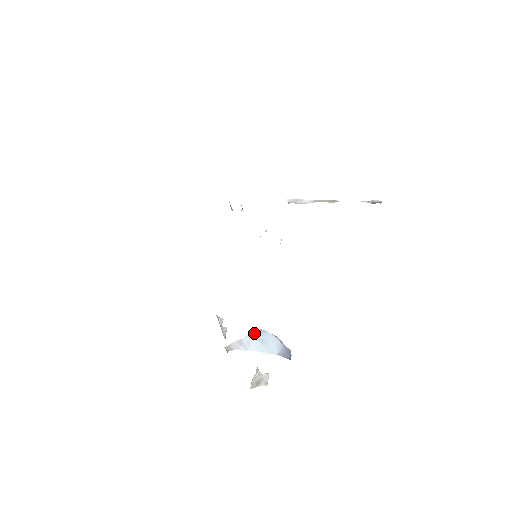
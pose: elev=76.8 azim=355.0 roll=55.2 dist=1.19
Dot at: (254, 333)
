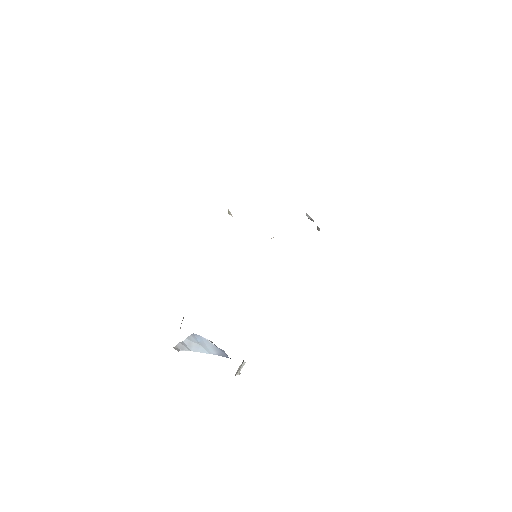
Dot at: (191, 336)
